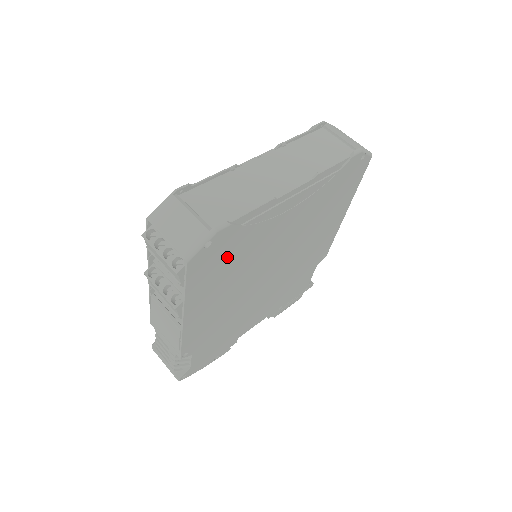
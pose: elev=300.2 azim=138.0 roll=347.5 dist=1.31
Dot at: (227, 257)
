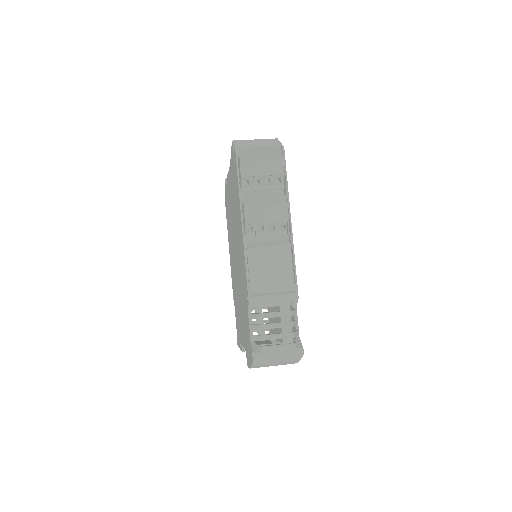
Dot at: occluded
